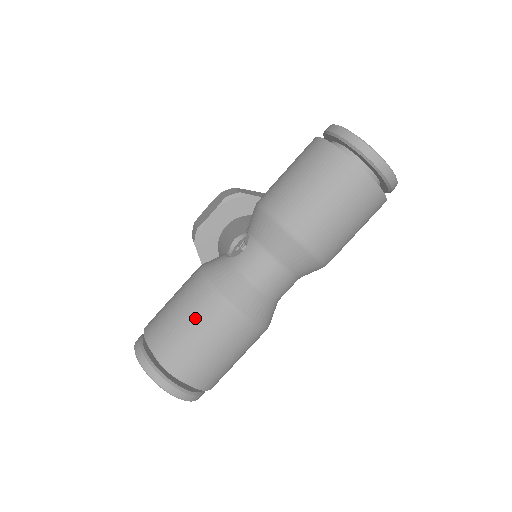
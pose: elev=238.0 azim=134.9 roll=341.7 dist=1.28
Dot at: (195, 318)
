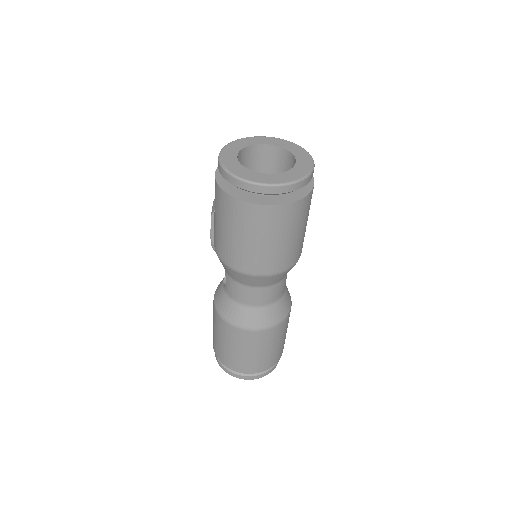
Dot at: (224, 338)
